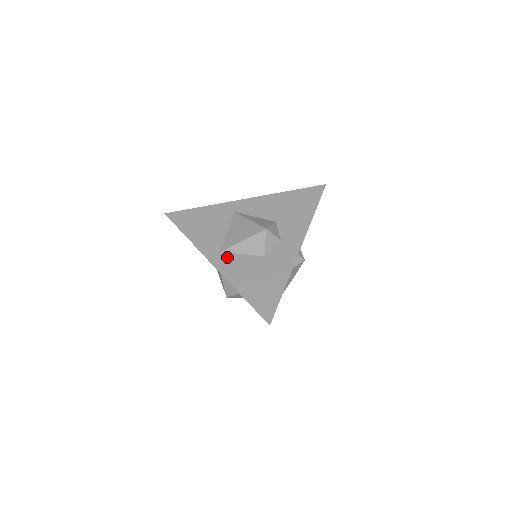
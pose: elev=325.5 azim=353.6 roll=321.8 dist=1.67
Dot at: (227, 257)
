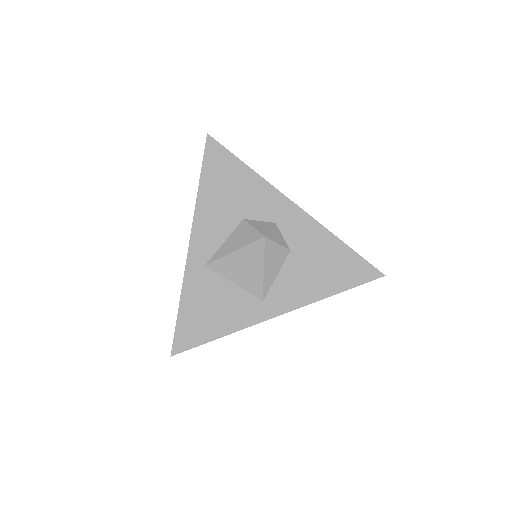
Dot at: (274, 296)
